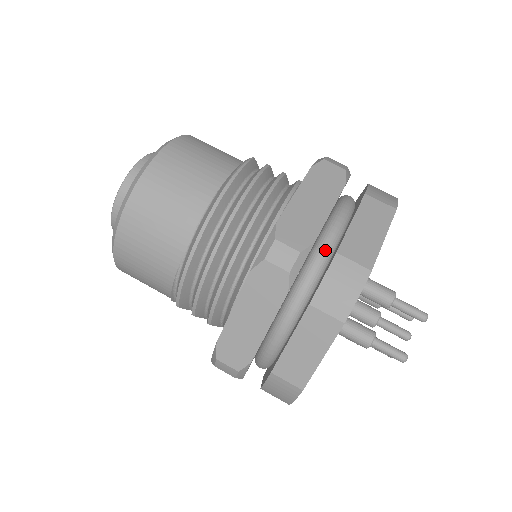
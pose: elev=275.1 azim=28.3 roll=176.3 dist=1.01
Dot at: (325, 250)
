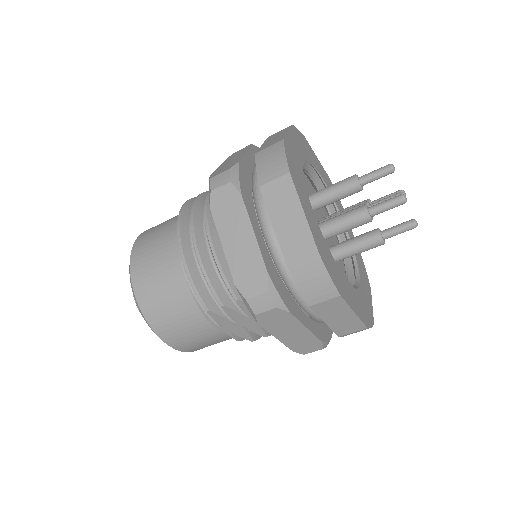
Dot at: occluded
